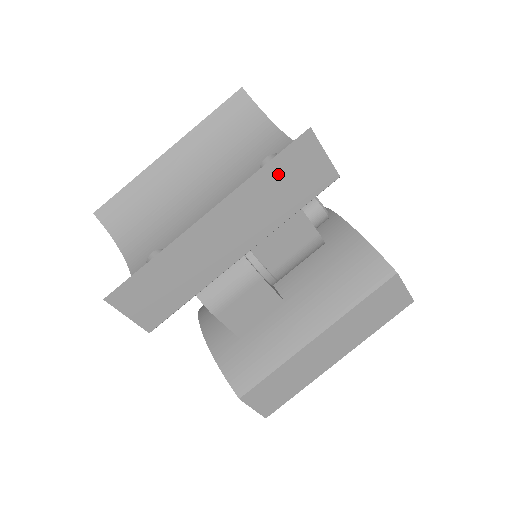
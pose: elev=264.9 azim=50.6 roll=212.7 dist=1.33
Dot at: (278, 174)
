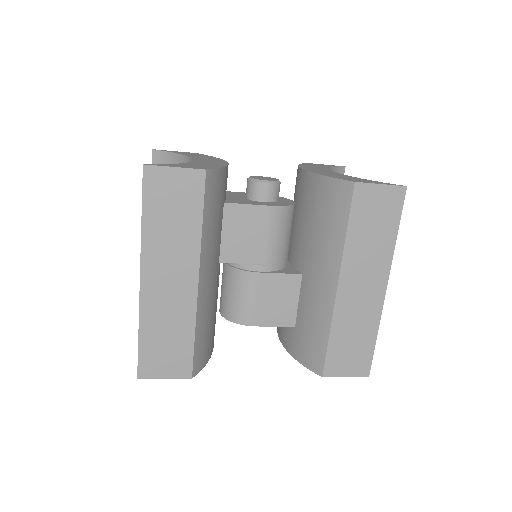
Dot at: (158, 212)
